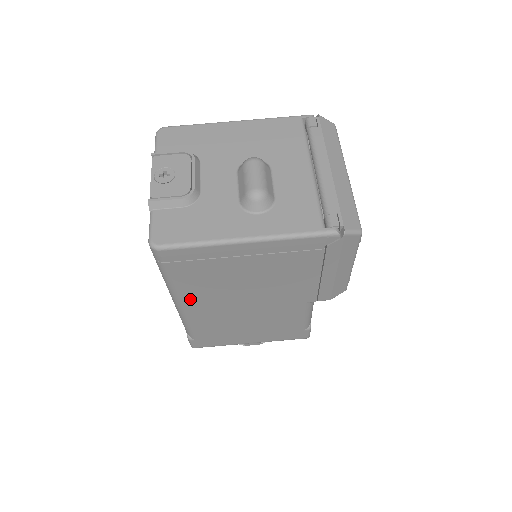
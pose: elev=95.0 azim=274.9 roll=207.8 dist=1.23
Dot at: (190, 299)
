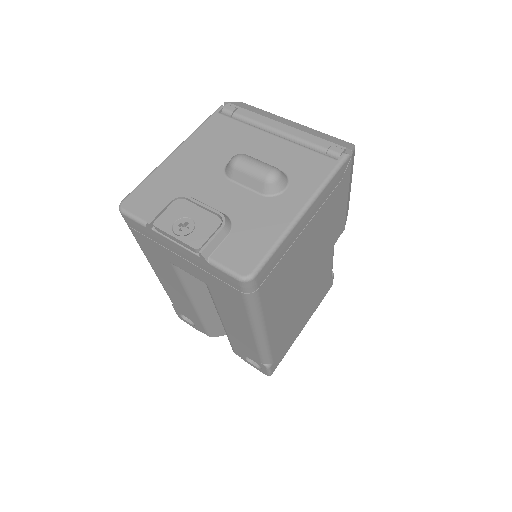
Dot at: (272, 316)
